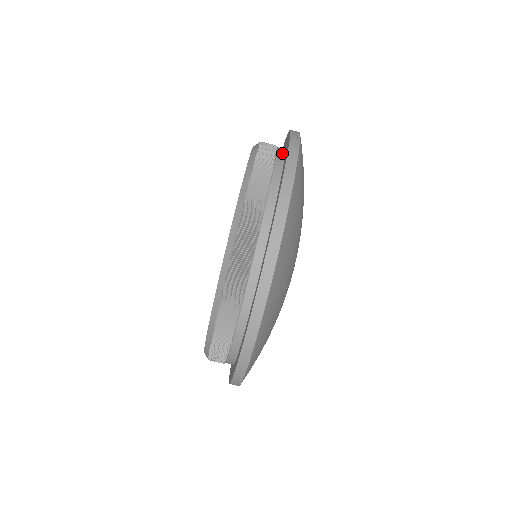
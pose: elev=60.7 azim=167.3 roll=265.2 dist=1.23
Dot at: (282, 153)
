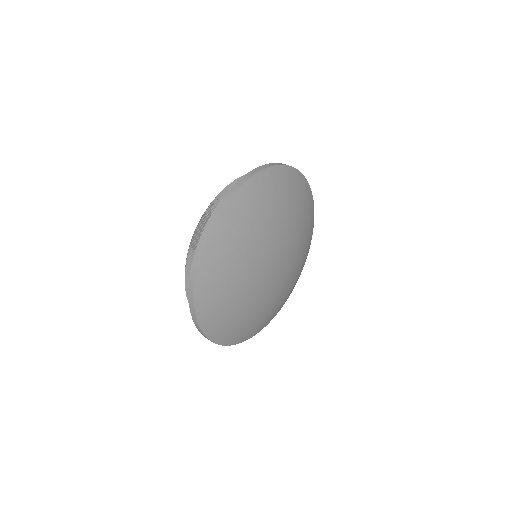
Dot at: occluded
